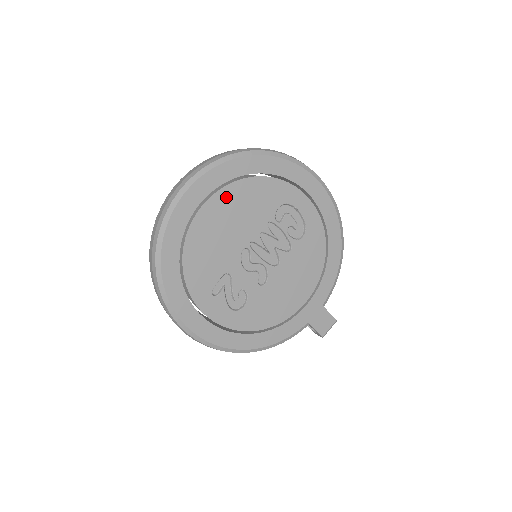
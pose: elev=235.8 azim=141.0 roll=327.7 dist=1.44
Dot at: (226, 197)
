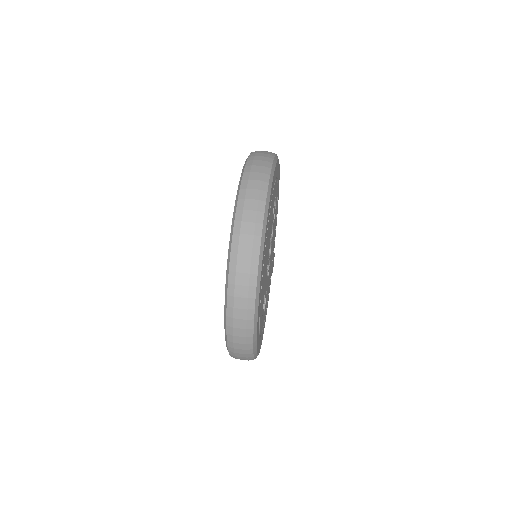
Dot at: (267, 234)
